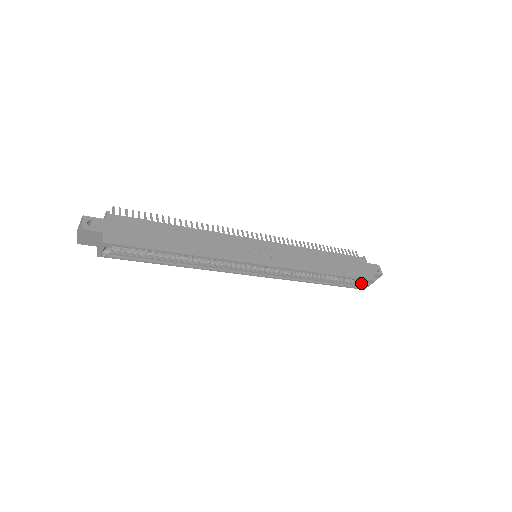
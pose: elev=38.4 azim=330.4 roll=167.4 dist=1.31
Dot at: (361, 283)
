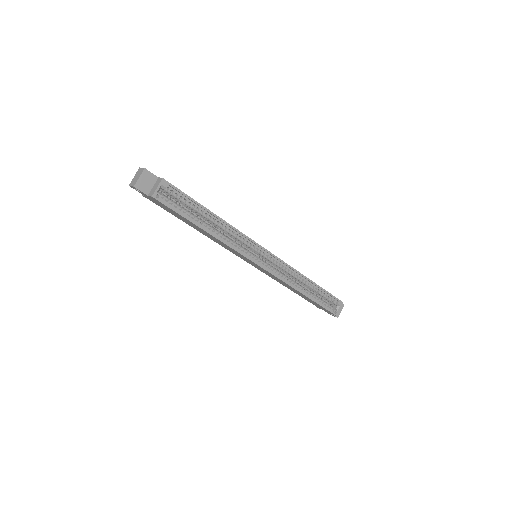
Dot at: (332, 308)
